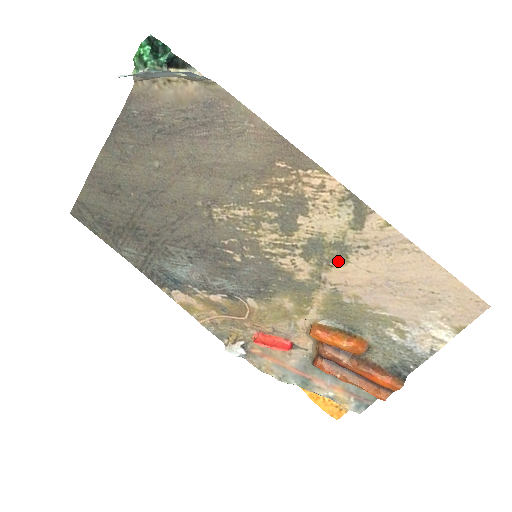
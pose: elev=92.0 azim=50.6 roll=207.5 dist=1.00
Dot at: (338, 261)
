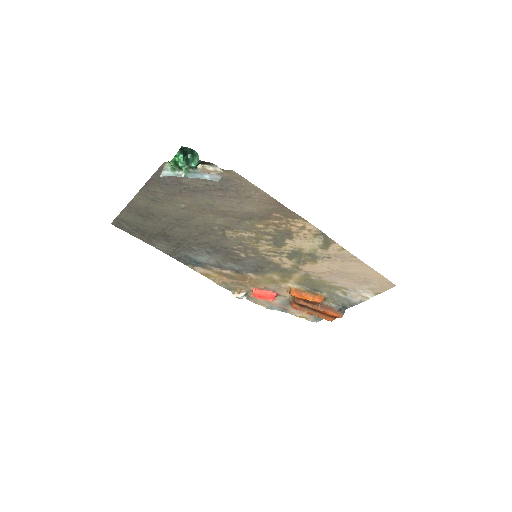
Dot at: (310, 262)
